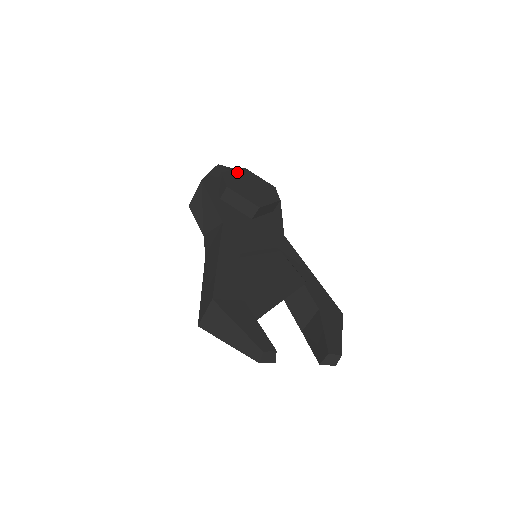
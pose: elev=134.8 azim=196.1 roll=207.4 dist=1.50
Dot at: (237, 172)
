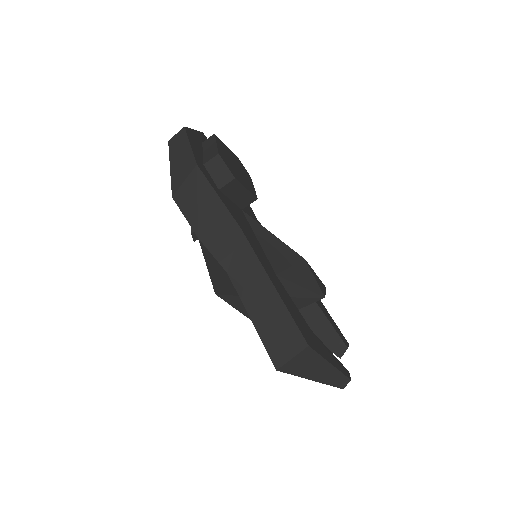
Dot at: (219, 146)
